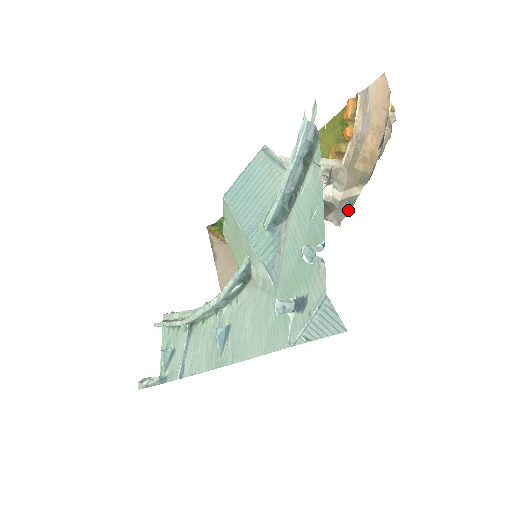
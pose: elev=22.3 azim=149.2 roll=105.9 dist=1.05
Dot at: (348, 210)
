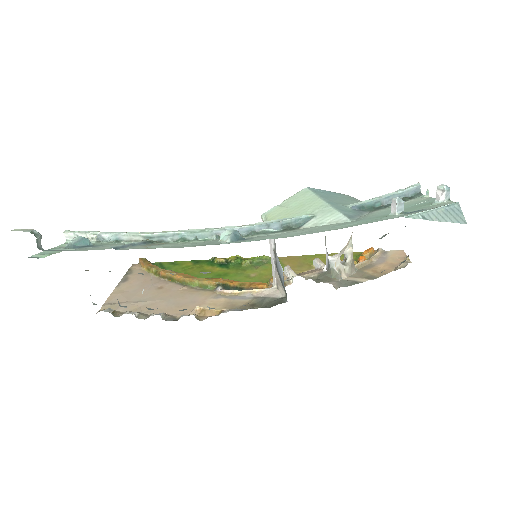
Dot at: (349, 285)
